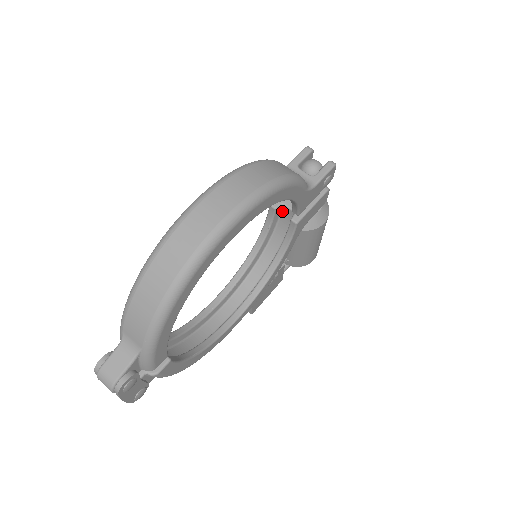
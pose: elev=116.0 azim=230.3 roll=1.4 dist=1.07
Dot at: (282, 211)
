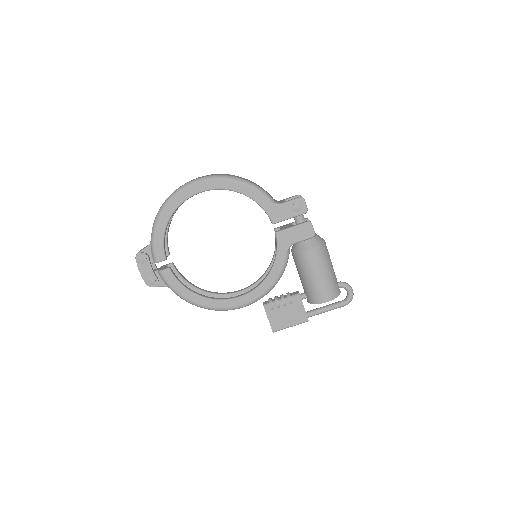
Dot at: occluded
